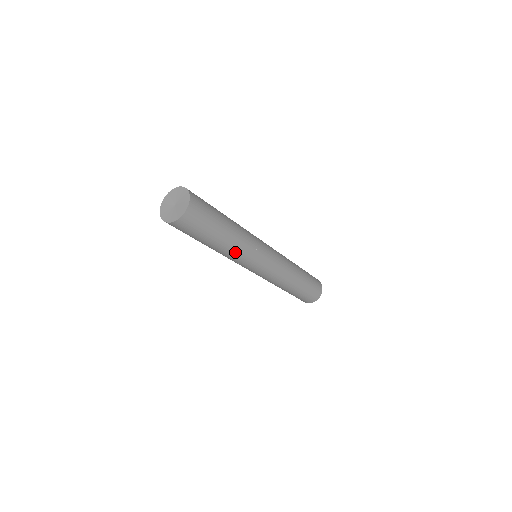
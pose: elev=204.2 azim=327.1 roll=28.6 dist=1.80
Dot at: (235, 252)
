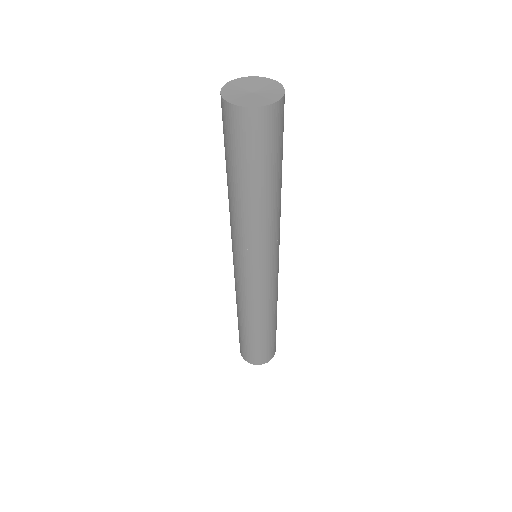
Dot at: (250, 224)
